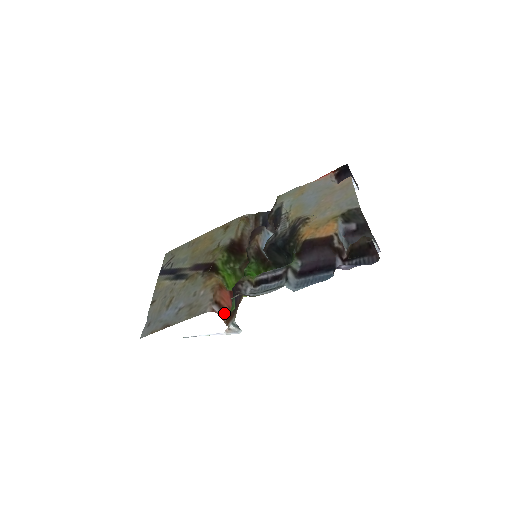
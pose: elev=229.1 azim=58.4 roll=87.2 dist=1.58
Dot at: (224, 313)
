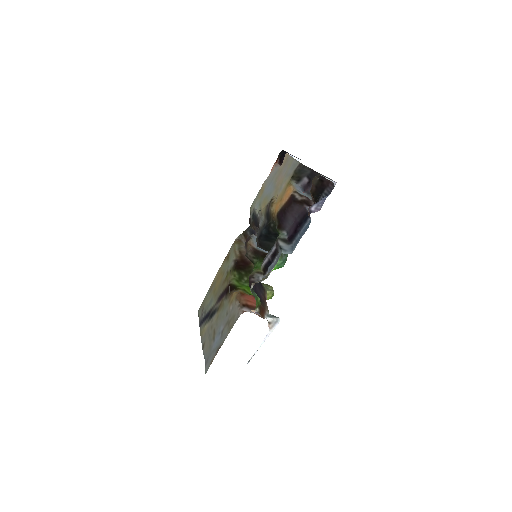
Dot at: occluded
